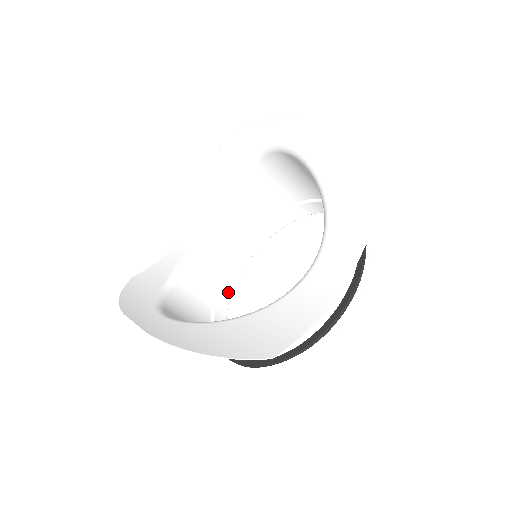
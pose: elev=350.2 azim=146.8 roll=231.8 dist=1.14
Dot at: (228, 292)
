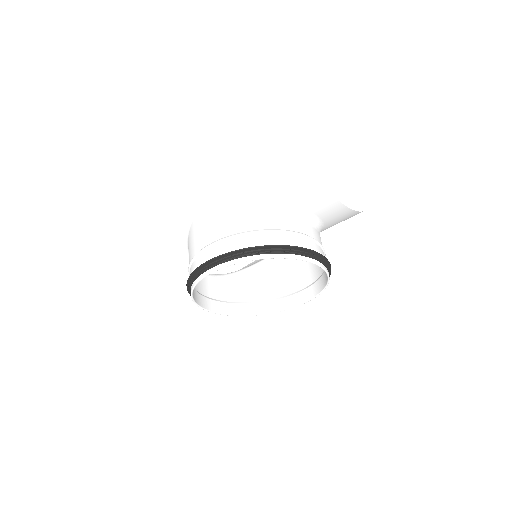
Dot at: (198, 301)
